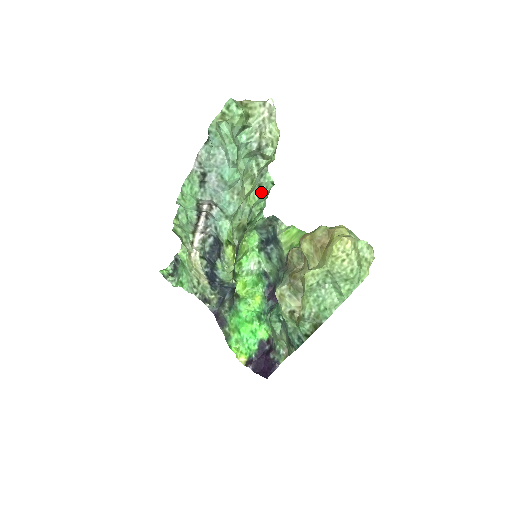
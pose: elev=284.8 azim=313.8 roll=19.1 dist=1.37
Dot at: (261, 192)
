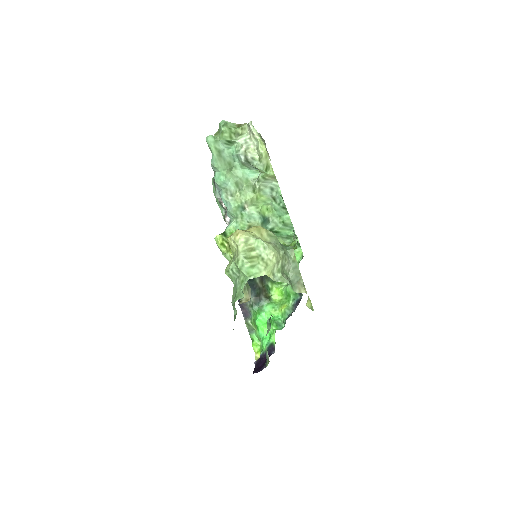
Dot at: (277, 205)
